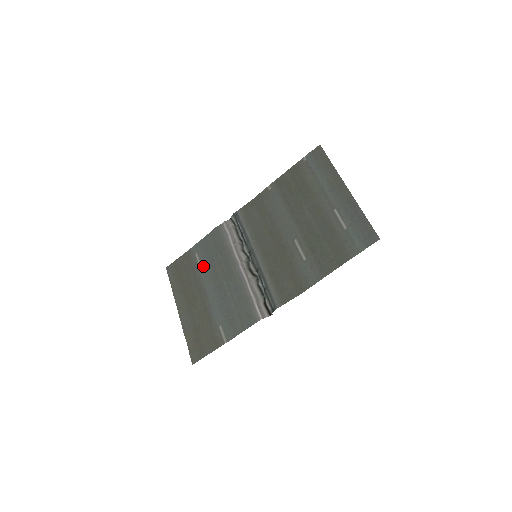
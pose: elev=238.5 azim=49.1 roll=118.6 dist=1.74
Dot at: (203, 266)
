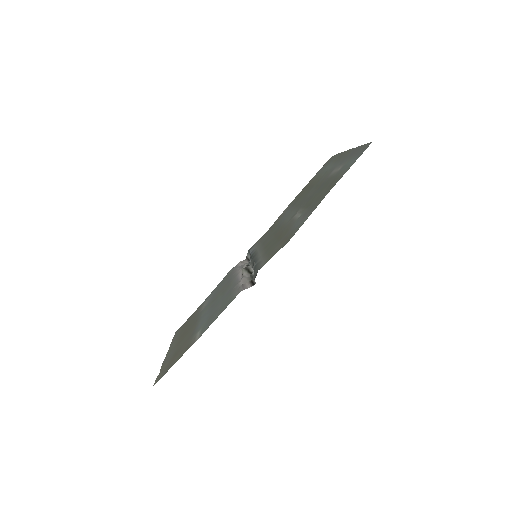
Dot at: (207, 303)
